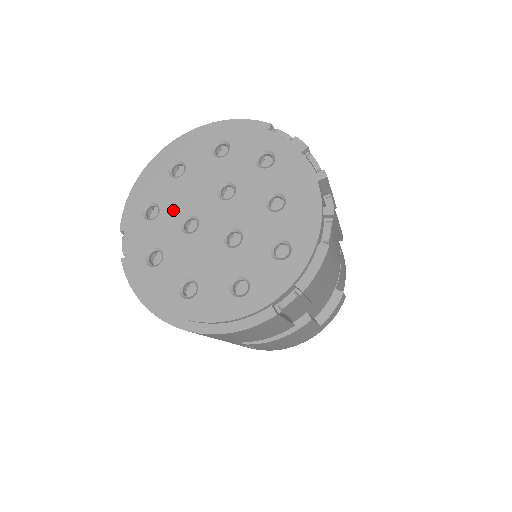
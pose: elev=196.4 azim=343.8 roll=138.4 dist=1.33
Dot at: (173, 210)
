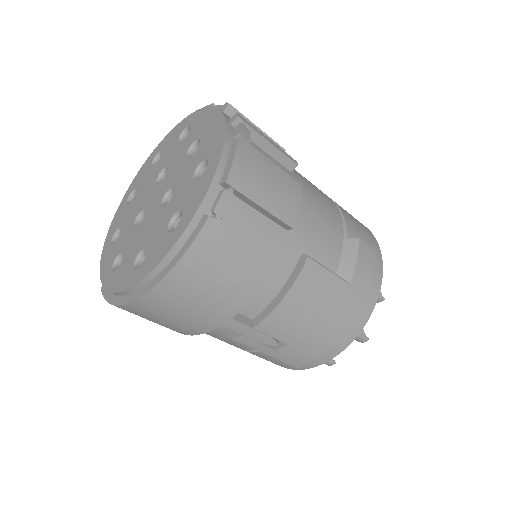
Dot at: (129, 220)
